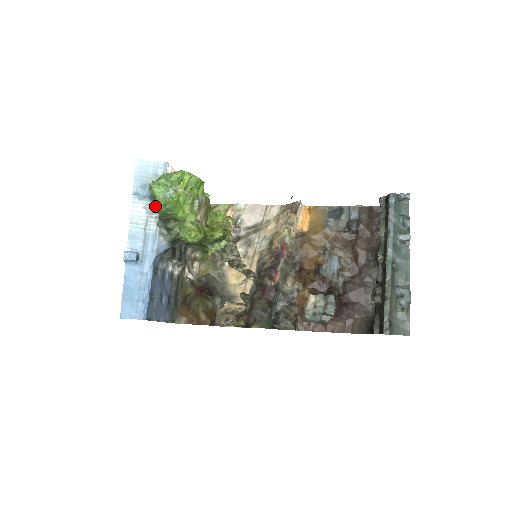
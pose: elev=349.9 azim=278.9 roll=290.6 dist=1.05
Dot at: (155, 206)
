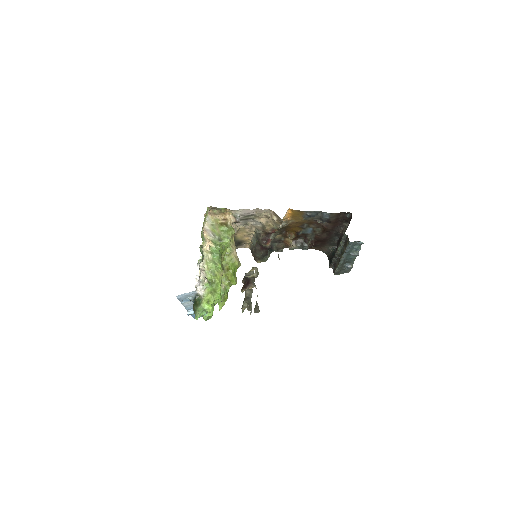
Dot at: occluded
